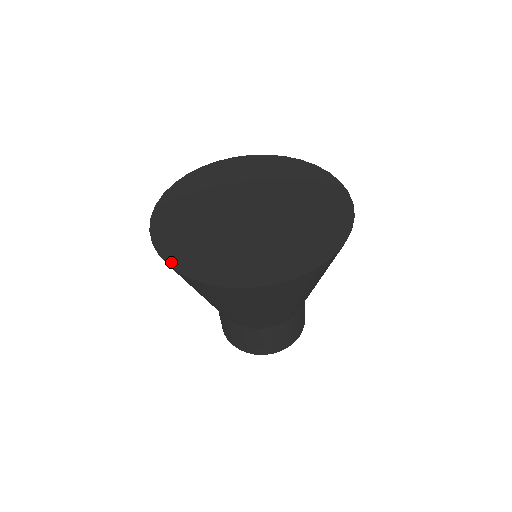
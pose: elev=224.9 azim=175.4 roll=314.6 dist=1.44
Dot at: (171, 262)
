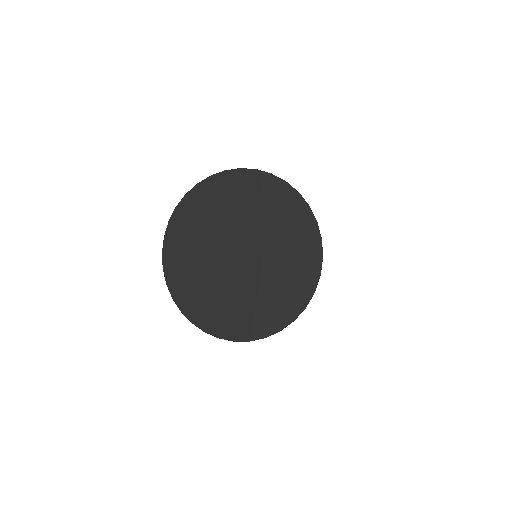
Dot at: (181, 307)
